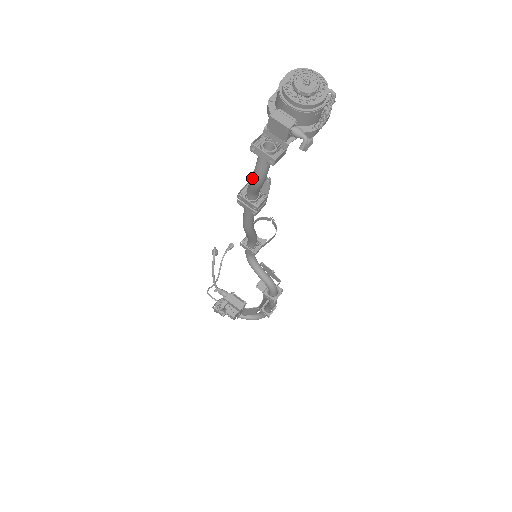
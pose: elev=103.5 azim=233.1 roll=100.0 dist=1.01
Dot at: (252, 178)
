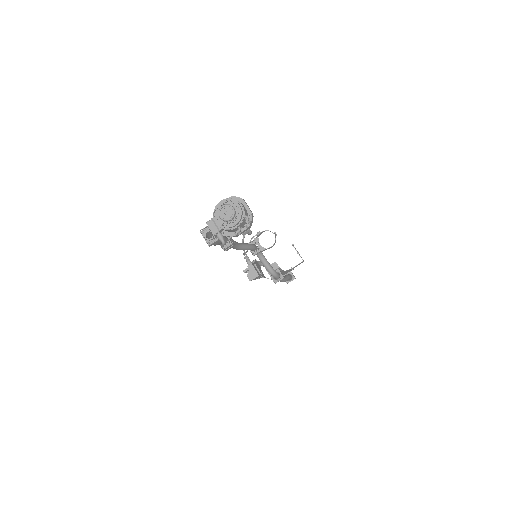
Dot at: occluded
